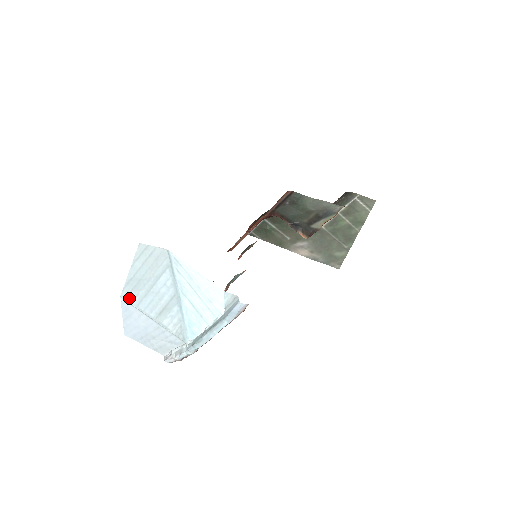
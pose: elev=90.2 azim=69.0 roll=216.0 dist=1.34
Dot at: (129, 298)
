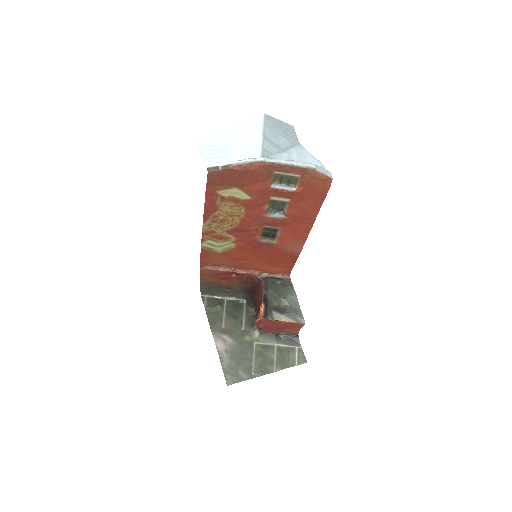
Dot at: (266, 119)
